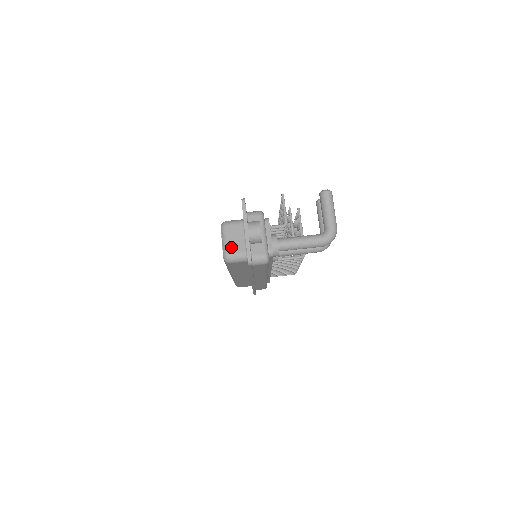
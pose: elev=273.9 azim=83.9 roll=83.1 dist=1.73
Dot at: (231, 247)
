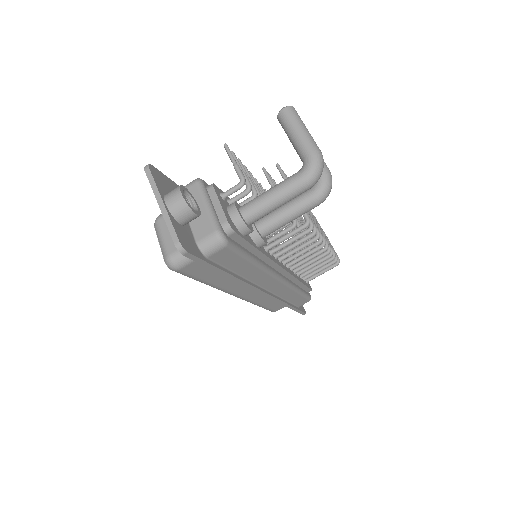
Dot at: (170, 245)
